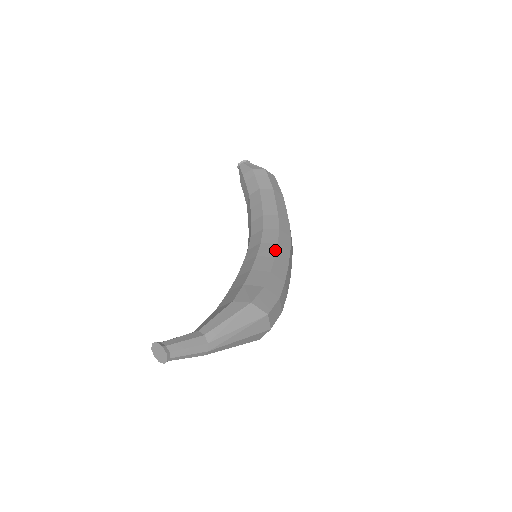
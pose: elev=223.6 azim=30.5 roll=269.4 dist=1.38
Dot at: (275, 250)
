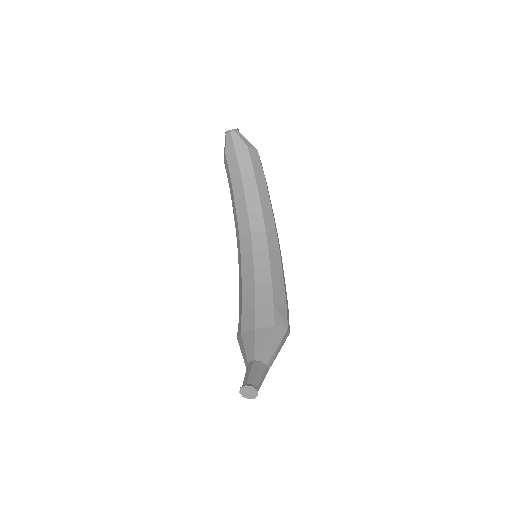
Dot at: (280, 260)
